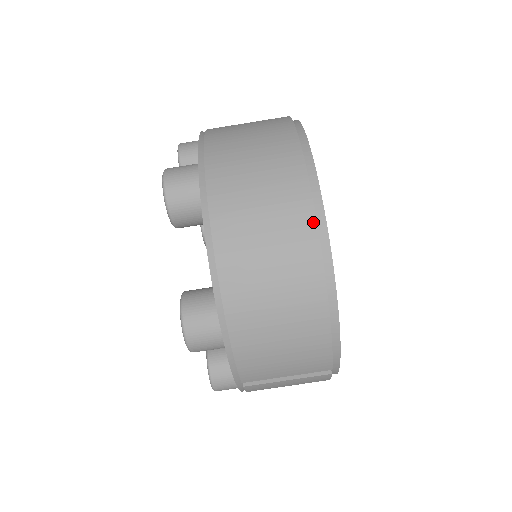
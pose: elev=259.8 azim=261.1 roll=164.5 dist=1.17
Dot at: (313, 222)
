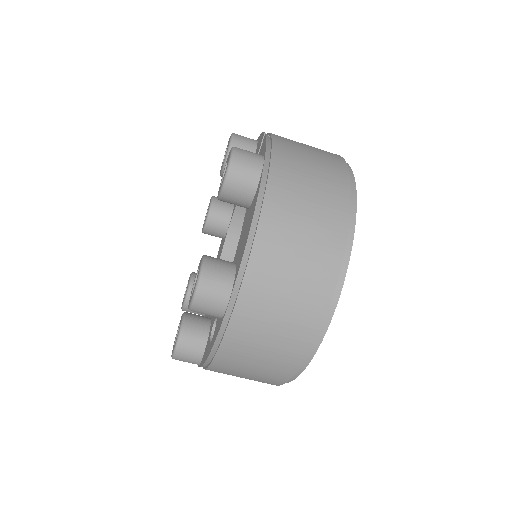
Dot at: (293, 372)
